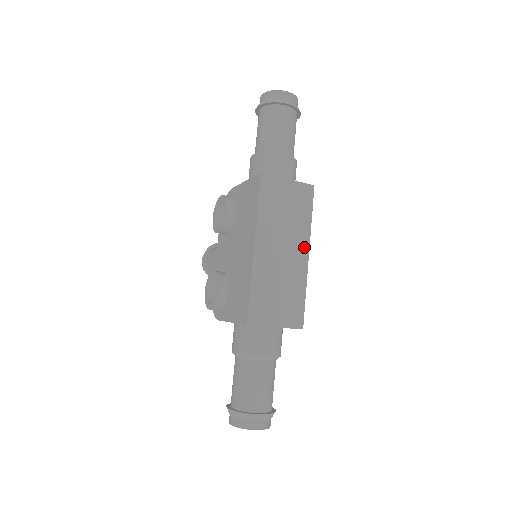
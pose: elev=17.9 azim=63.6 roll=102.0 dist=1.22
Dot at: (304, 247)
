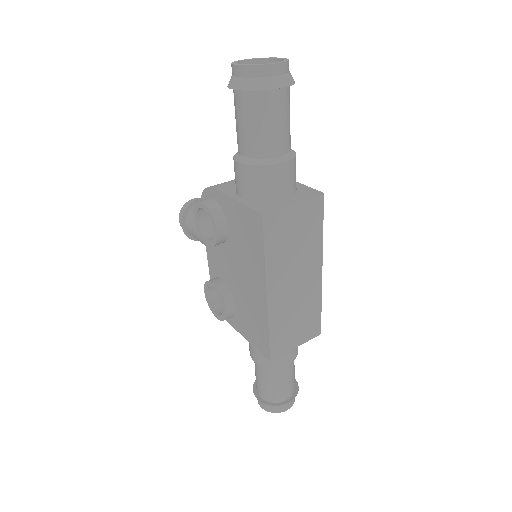
Dot at: (317, 265)
